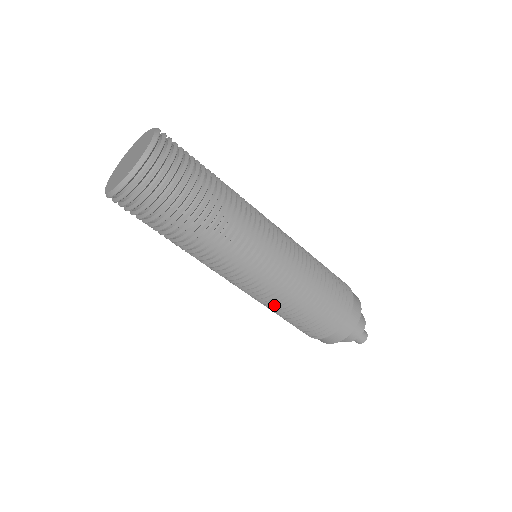
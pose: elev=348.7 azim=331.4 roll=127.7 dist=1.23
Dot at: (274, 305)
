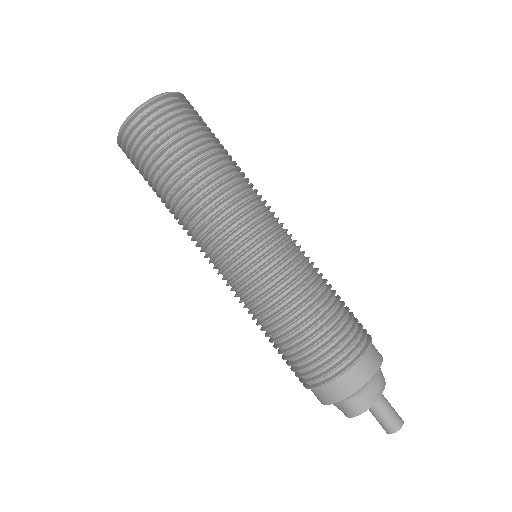
Dot at: occluded
